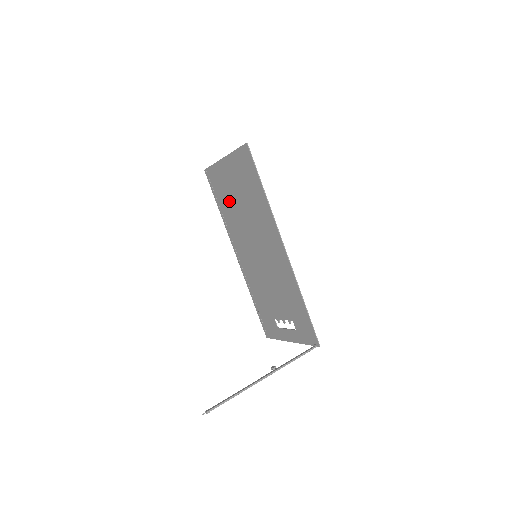
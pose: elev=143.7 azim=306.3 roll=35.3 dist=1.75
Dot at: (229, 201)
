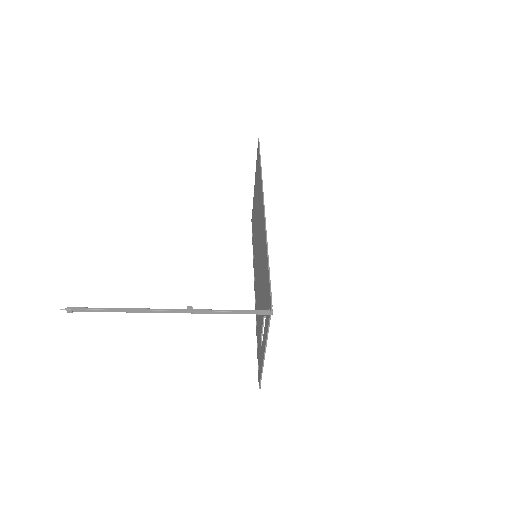
Dot at: (254, 224)
